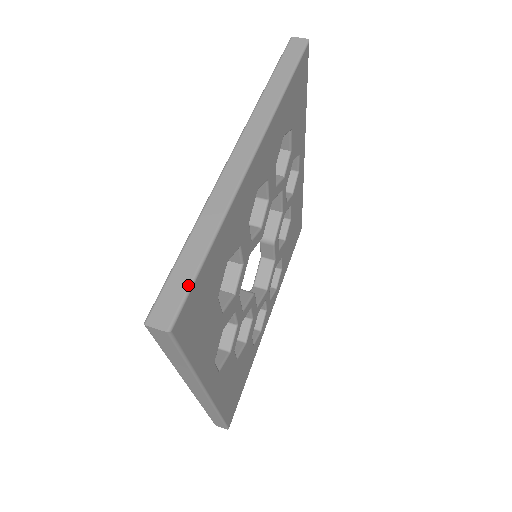
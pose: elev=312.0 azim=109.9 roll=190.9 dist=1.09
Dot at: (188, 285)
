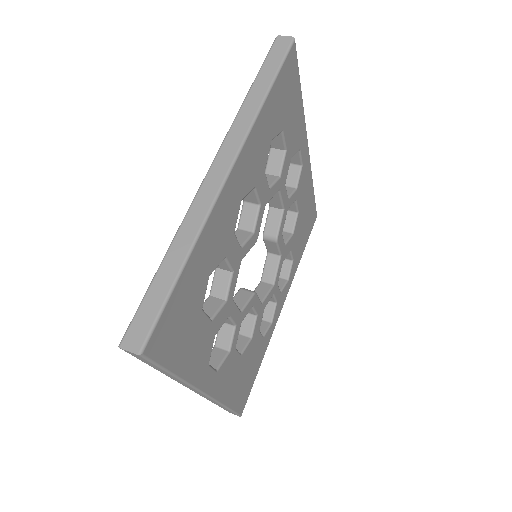
Dot at: (159, 308)
